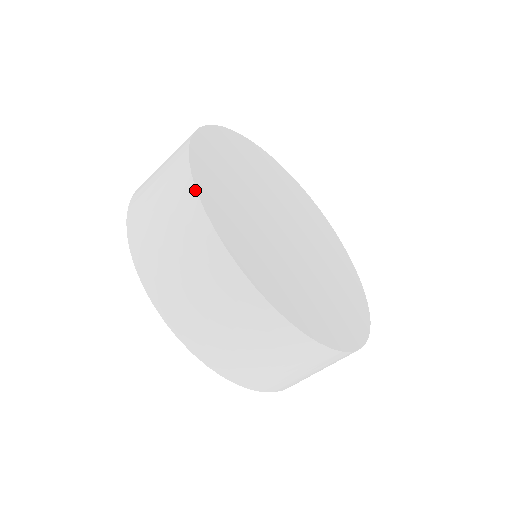
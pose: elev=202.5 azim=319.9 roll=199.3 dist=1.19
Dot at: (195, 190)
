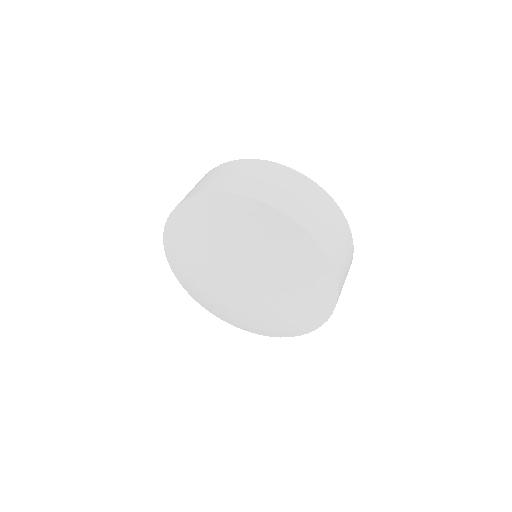
Dot at: (252, 159)
